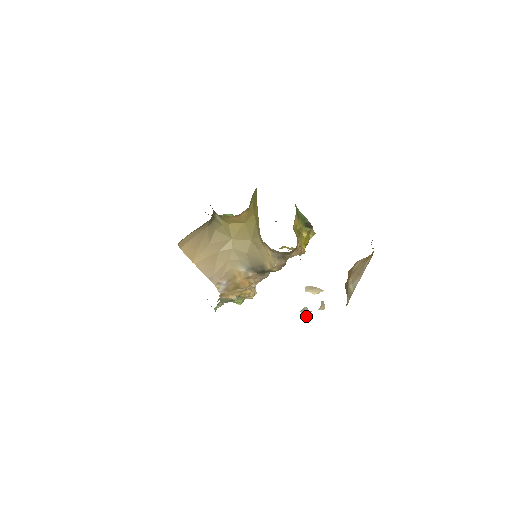
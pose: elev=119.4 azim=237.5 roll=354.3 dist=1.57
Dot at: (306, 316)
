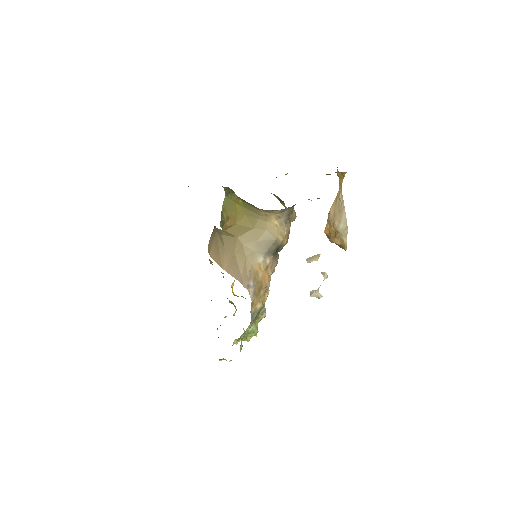
Dot at: (317, 296)
